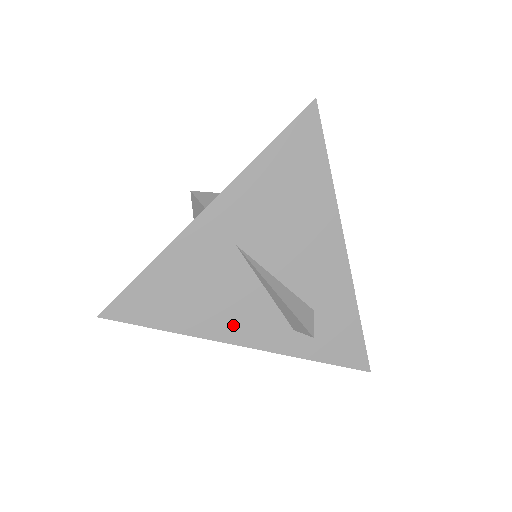
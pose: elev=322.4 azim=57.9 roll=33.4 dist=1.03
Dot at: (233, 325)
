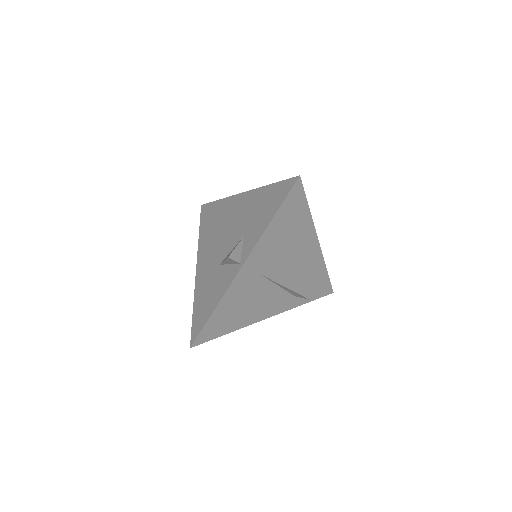
Dot at: (263, 311)
